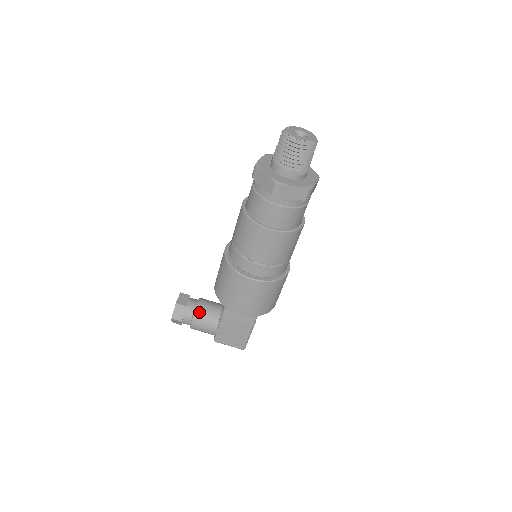
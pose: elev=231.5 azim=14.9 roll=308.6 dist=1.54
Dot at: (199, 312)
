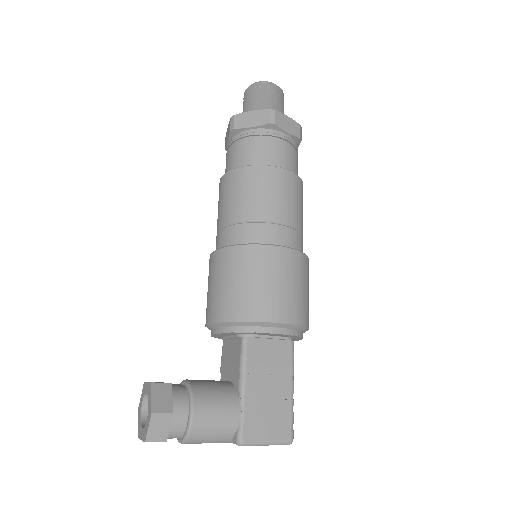
Dot at: (197, 386)
